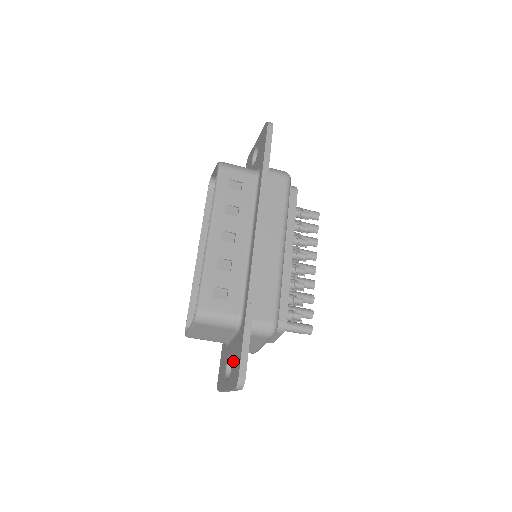
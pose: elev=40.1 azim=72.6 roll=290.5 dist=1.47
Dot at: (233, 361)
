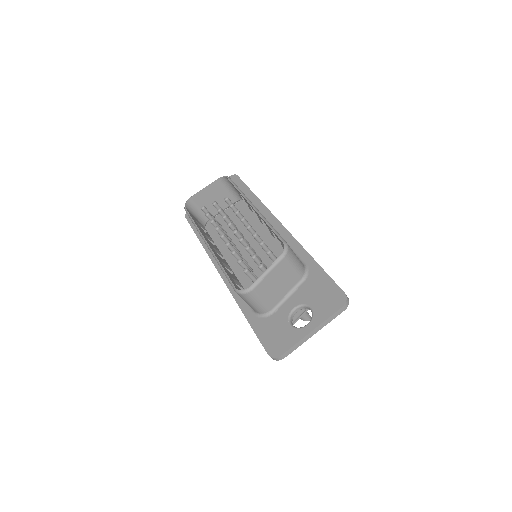
Dot at: (313, 300)
